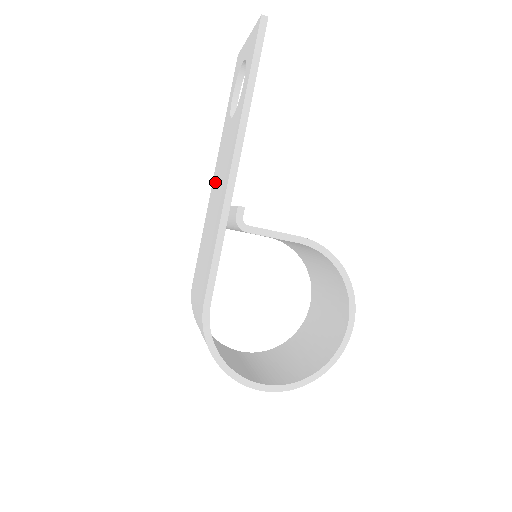
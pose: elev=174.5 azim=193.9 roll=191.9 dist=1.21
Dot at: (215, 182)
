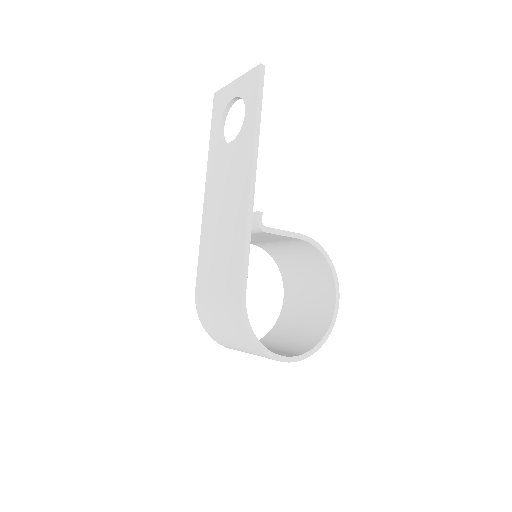
Dot at: (213, 197)
